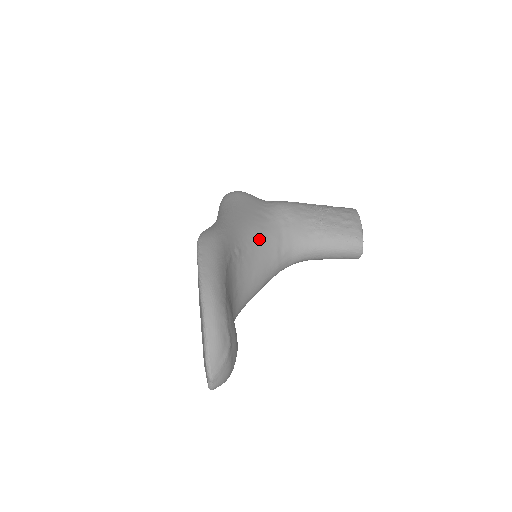
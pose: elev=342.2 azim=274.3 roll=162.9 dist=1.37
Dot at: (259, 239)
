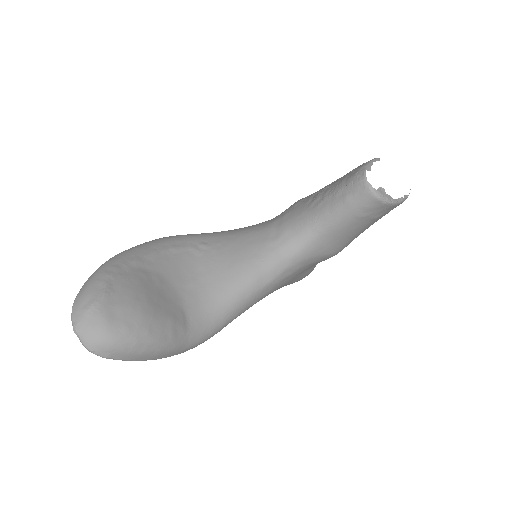
Dot at: (245, 234)
